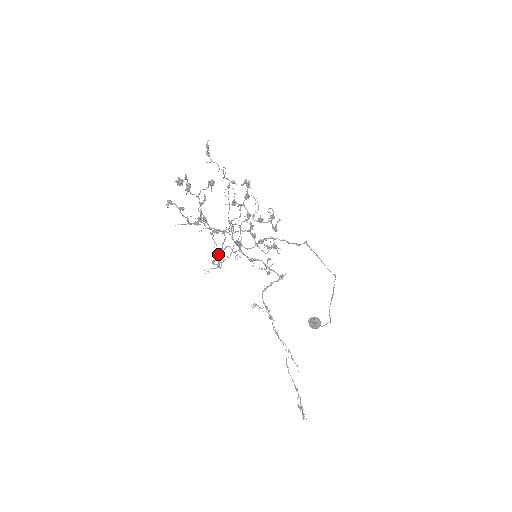
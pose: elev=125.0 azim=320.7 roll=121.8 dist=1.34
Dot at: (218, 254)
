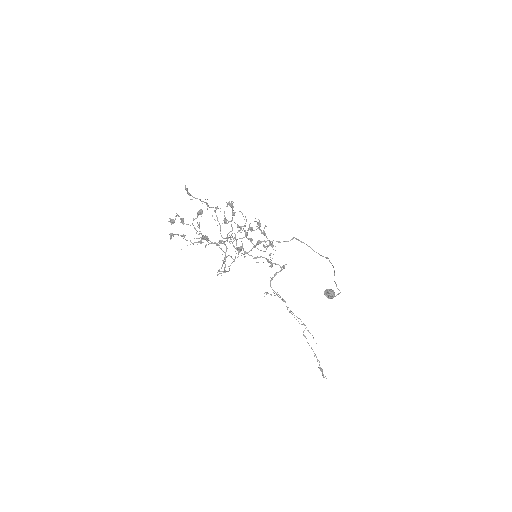
Dot at: (223, 262)
